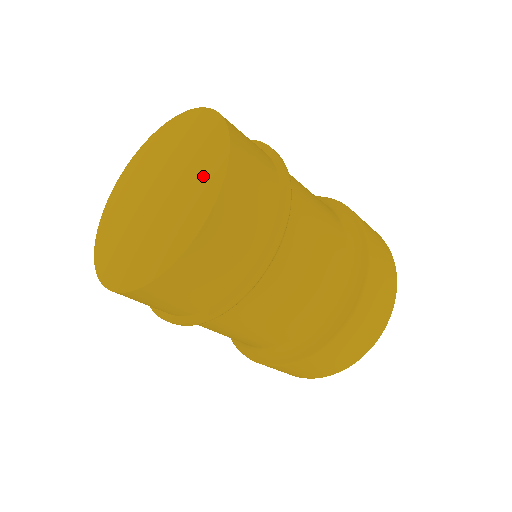
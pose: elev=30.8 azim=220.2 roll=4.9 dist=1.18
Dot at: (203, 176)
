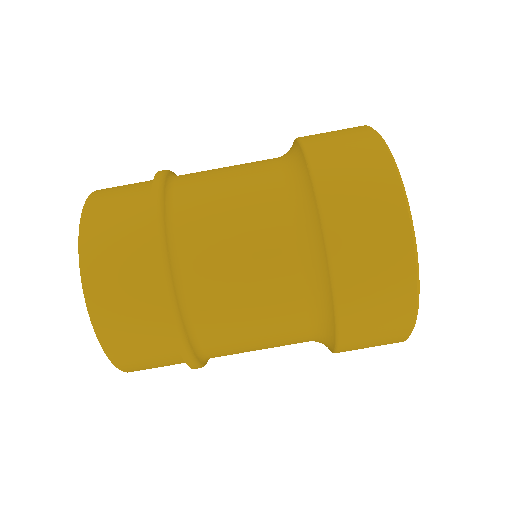
Dot at: occluded
